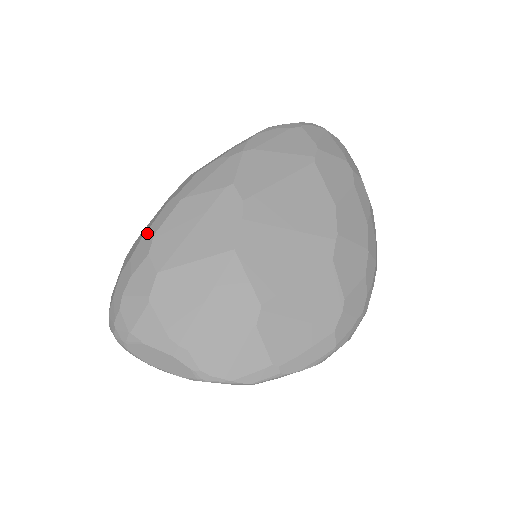
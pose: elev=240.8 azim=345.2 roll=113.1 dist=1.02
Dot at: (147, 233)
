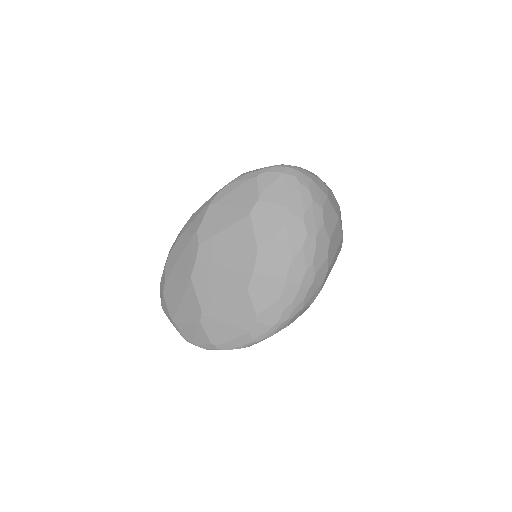
Dot at: (169, 252)
